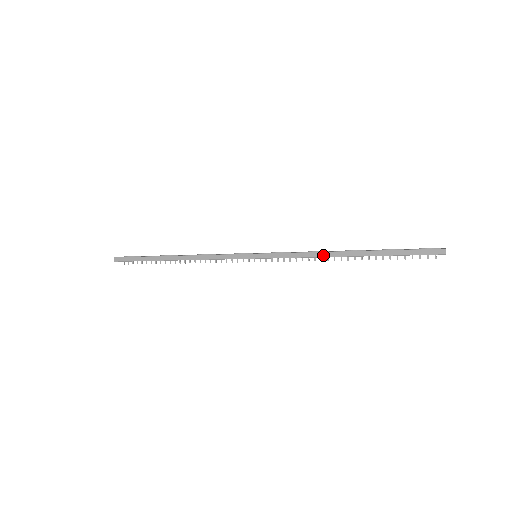
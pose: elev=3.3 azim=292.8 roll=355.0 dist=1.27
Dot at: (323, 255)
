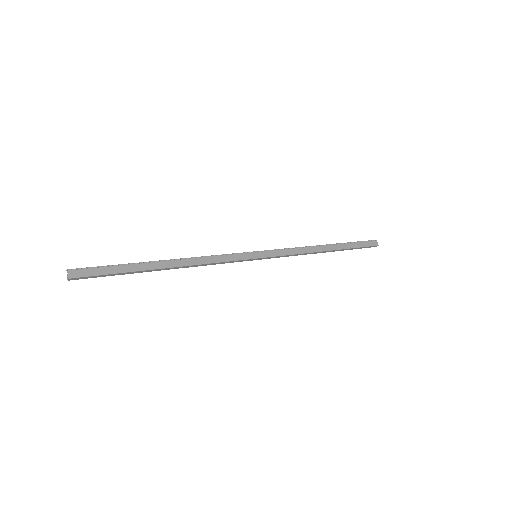
Dot at: occluded
